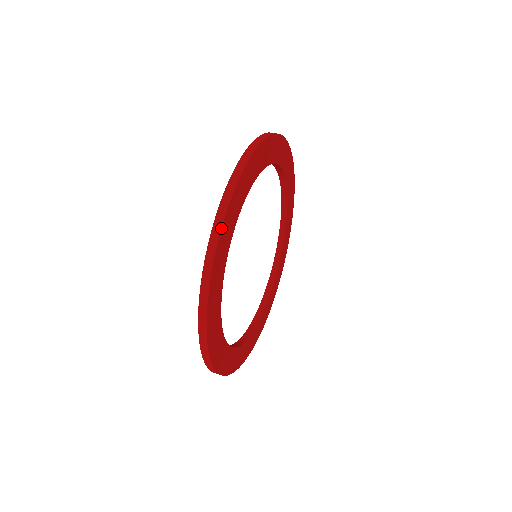
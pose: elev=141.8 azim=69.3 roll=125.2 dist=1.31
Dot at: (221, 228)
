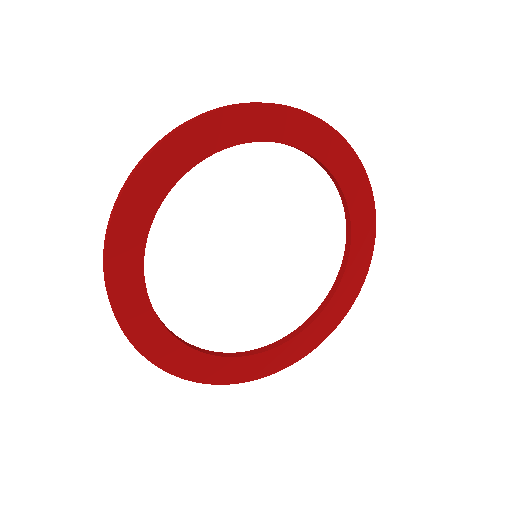
Dot at: occluded
